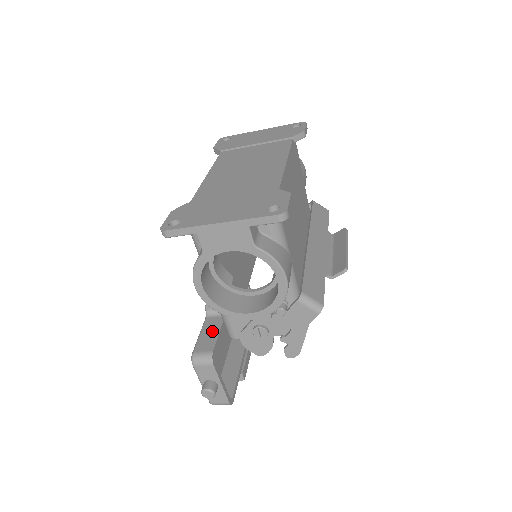
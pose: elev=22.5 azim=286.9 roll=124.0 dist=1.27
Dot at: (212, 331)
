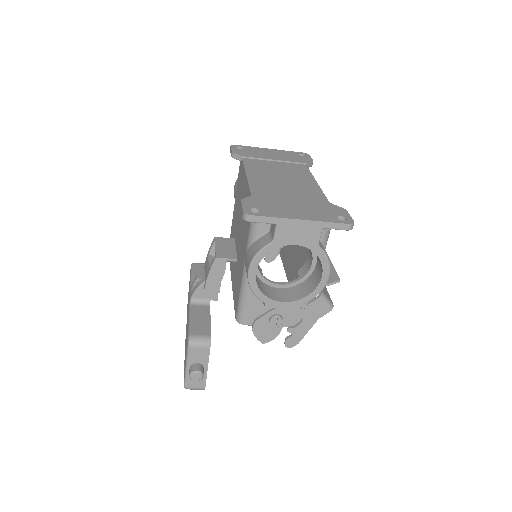
Dot at: (203, 318)
